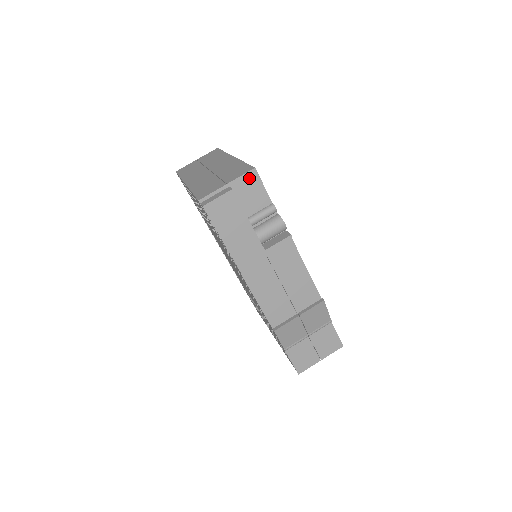
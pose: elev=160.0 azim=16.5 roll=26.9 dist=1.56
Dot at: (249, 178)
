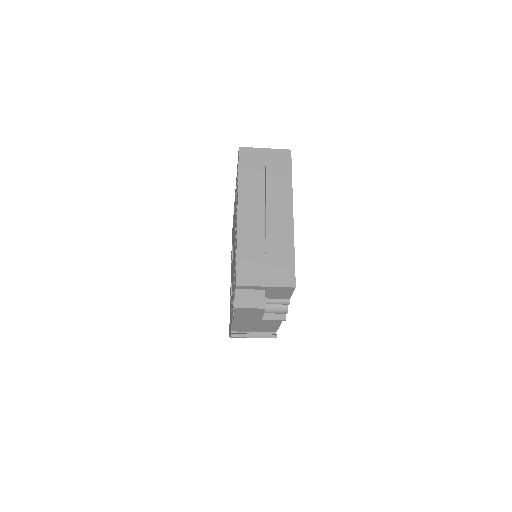
Dot at: (286, 289)
